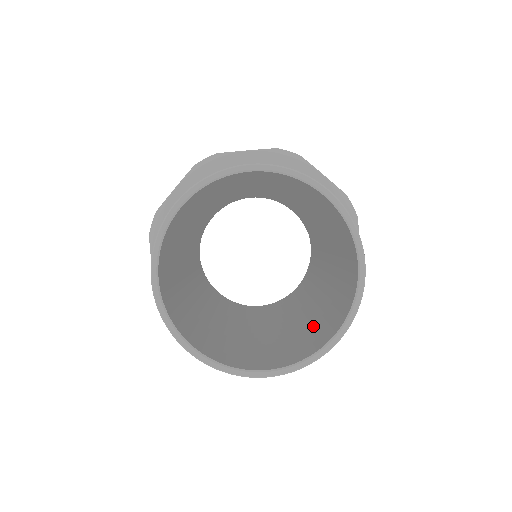
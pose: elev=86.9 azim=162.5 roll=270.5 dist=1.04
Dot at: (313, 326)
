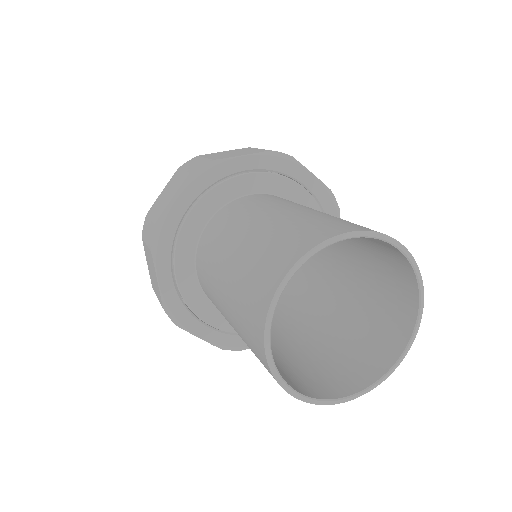
Dot at: (375, 287)
